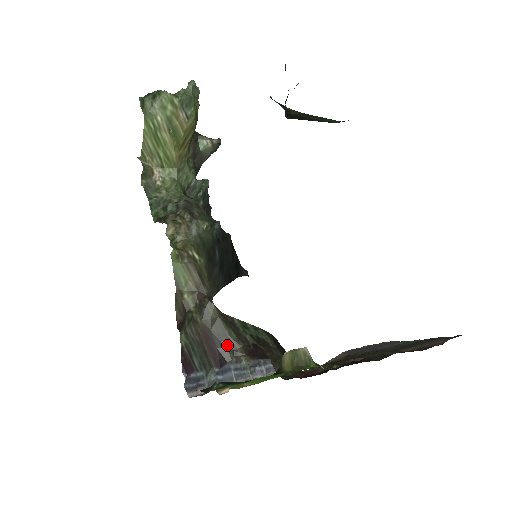
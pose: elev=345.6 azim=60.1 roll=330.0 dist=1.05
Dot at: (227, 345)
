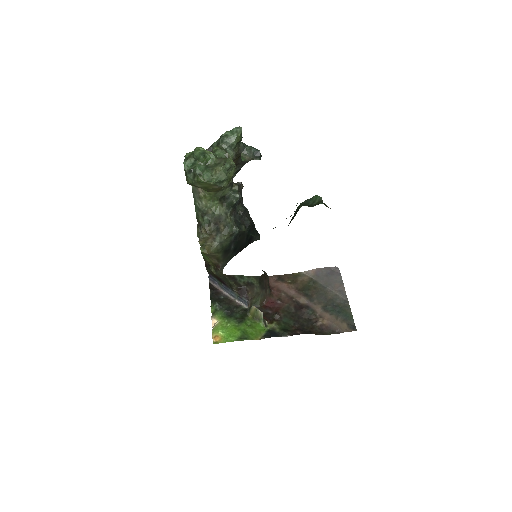
Dot at: (229, 284)
